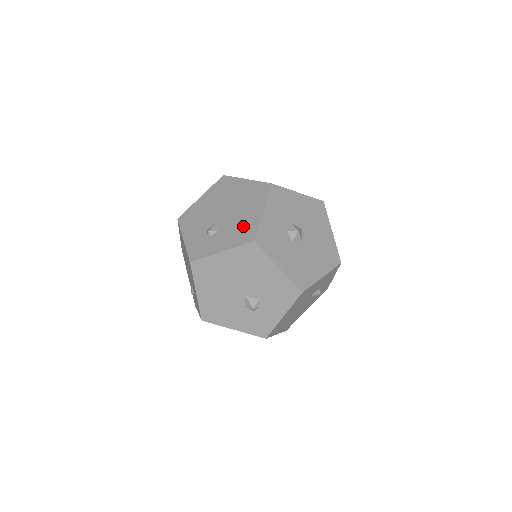
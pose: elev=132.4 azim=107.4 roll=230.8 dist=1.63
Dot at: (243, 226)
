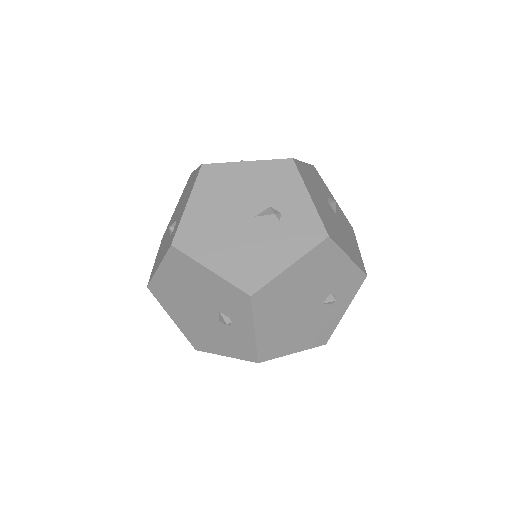
Dot at: (190, 187)
